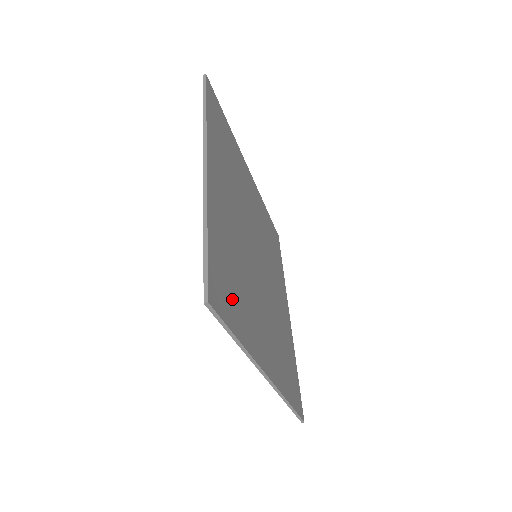
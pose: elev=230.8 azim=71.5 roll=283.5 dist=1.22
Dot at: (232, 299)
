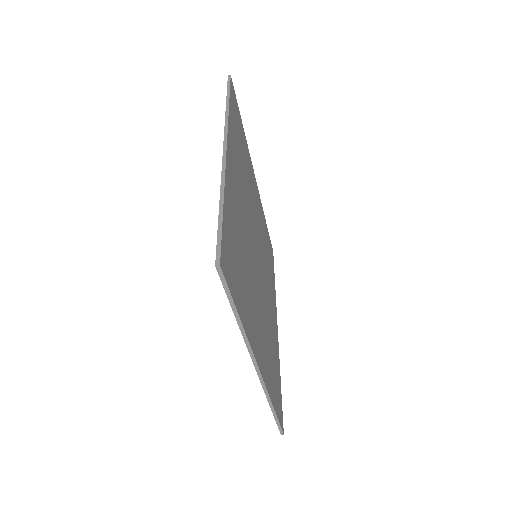
Dot at: (237, 278)
